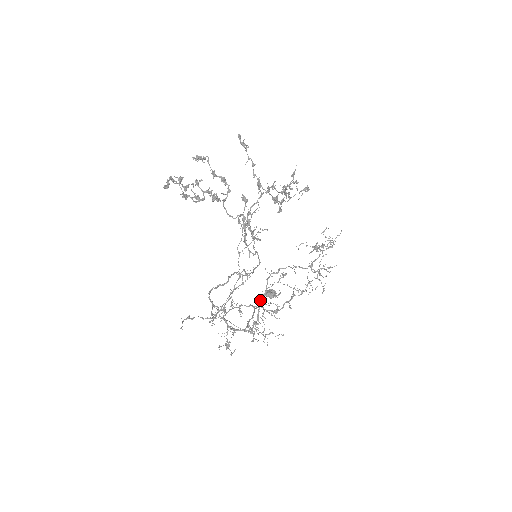
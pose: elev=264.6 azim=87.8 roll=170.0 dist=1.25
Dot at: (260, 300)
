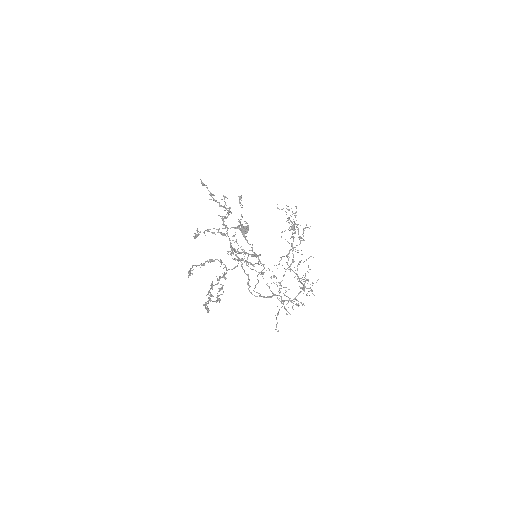
Dot at: (299, 281)
